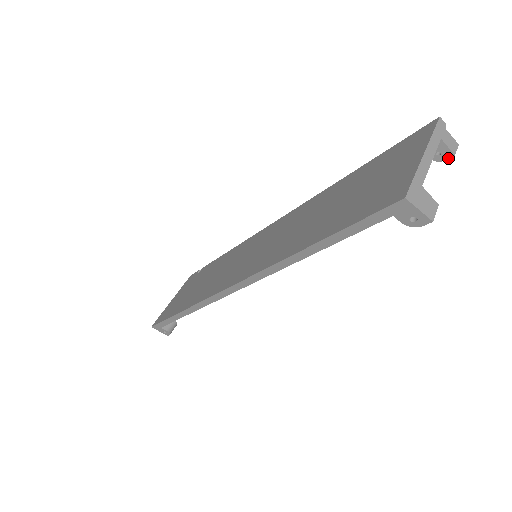
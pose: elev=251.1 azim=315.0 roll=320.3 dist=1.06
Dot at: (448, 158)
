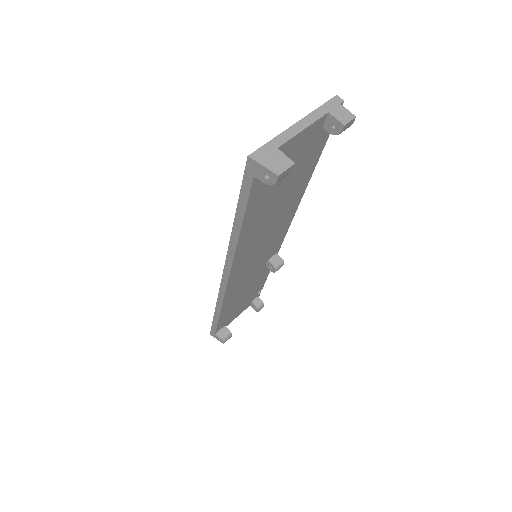
Dot at: (341, 130)
